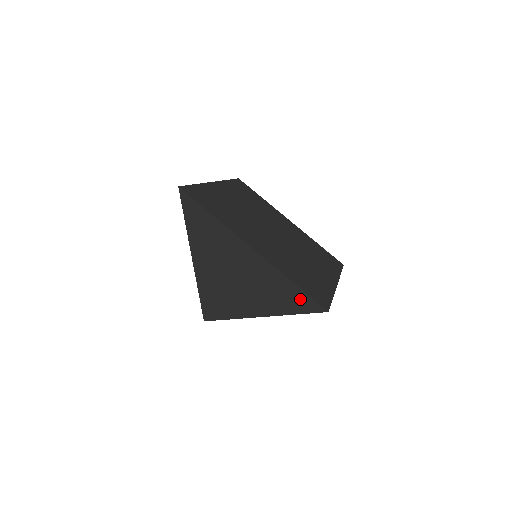
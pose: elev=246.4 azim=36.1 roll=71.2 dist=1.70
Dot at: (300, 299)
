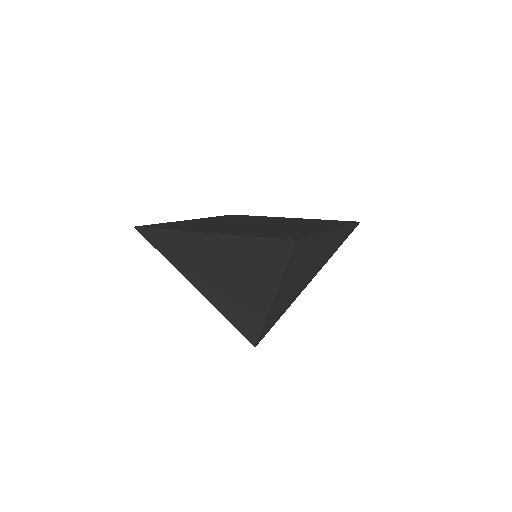
Dot at: (272, 249)
